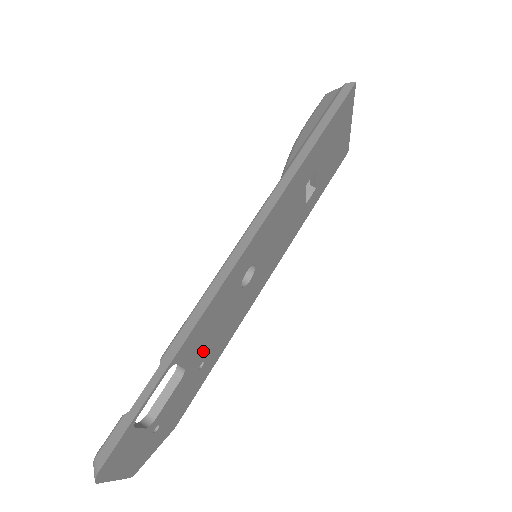
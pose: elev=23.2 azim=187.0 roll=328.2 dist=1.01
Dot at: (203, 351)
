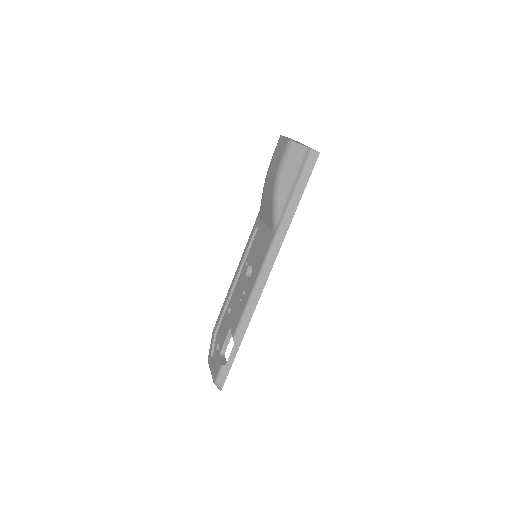
Dot at: occluded
